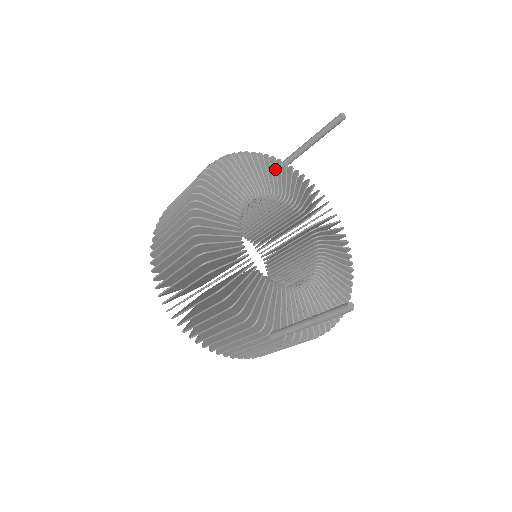
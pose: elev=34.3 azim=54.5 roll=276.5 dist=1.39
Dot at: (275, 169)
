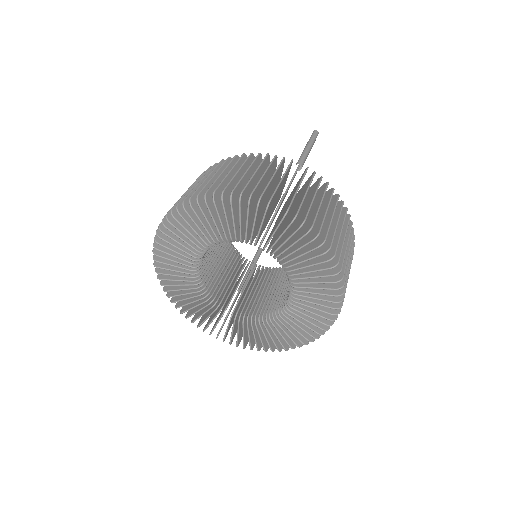
Dot at: occluded
